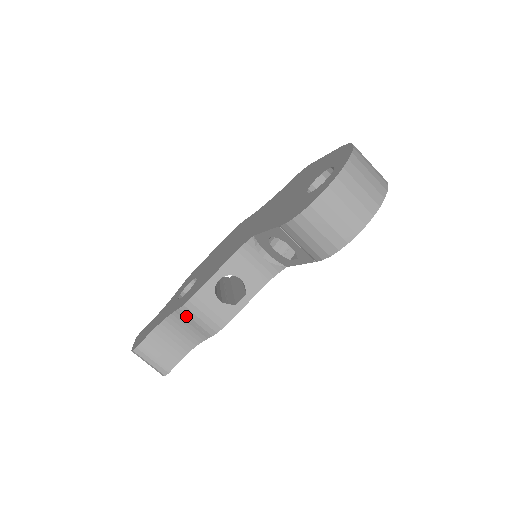
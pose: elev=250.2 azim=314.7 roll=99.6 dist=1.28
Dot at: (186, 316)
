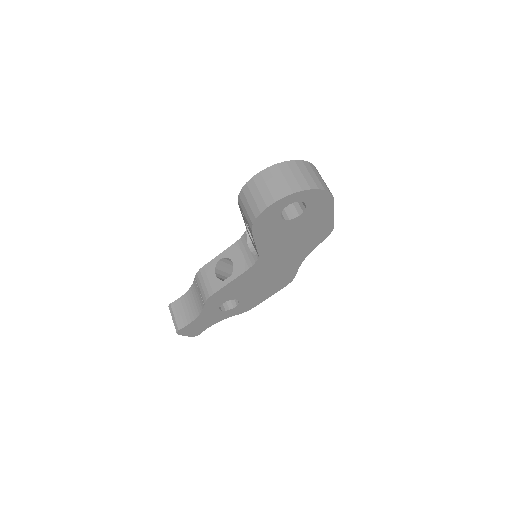
Dot at: (197, 283)
